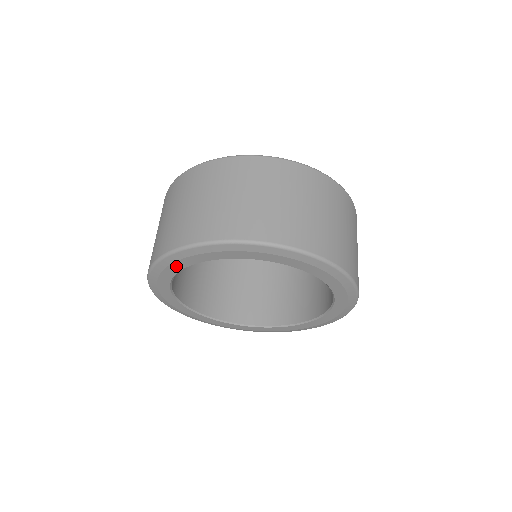
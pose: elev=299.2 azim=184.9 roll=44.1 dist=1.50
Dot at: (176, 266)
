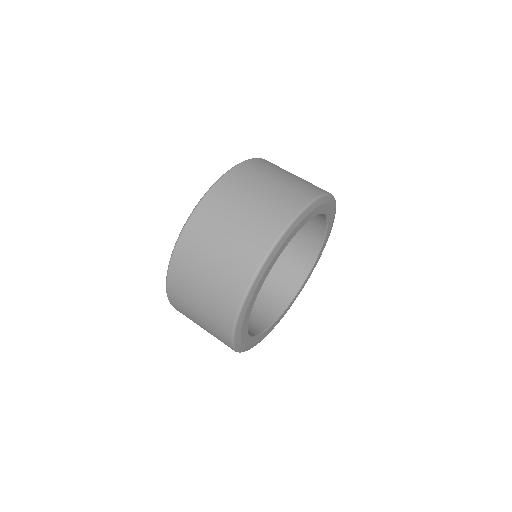
Dot at: (249, 309)
